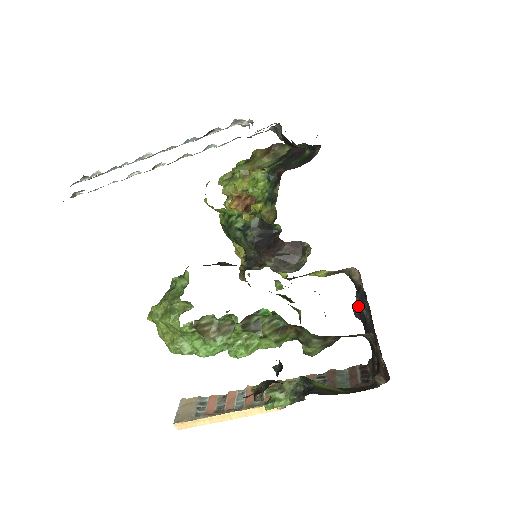
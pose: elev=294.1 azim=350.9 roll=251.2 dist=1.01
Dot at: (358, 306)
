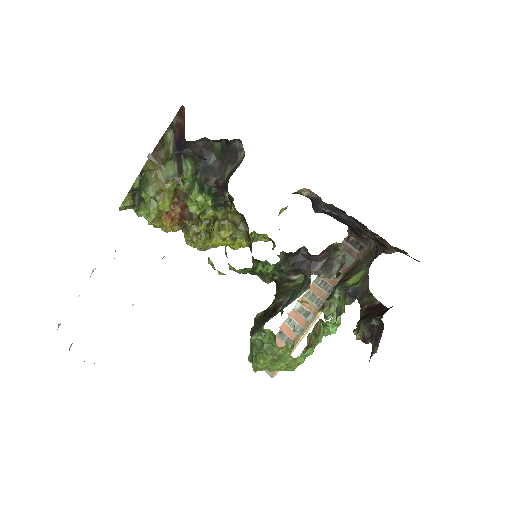
Dot at: (317, 207)
